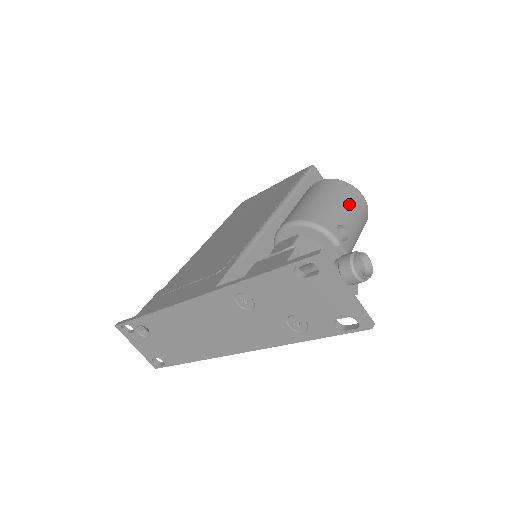
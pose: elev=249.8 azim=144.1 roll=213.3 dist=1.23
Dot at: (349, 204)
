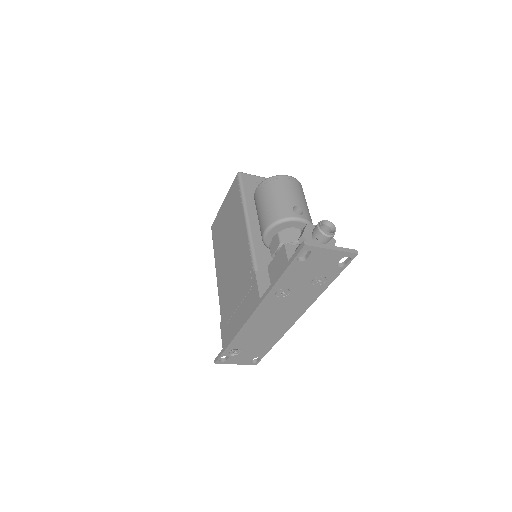
Dot at: (286, 190)
